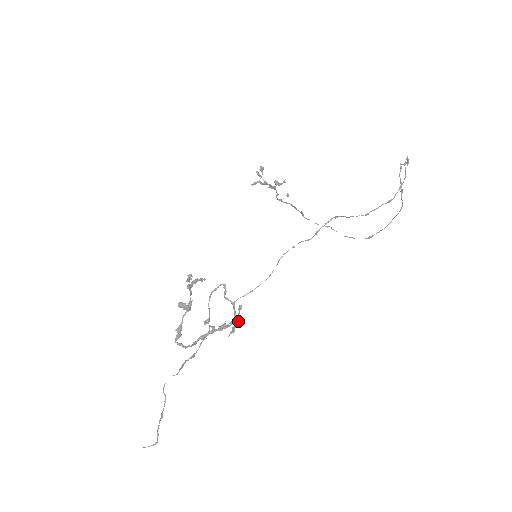
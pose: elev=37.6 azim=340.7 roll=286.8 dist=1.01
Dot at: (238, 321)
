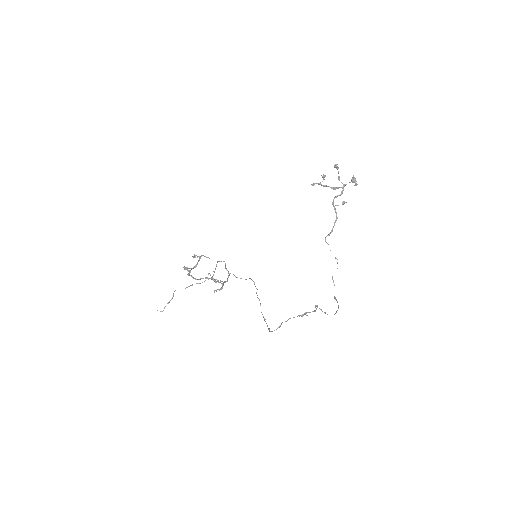
Dot at: (221, 288)
